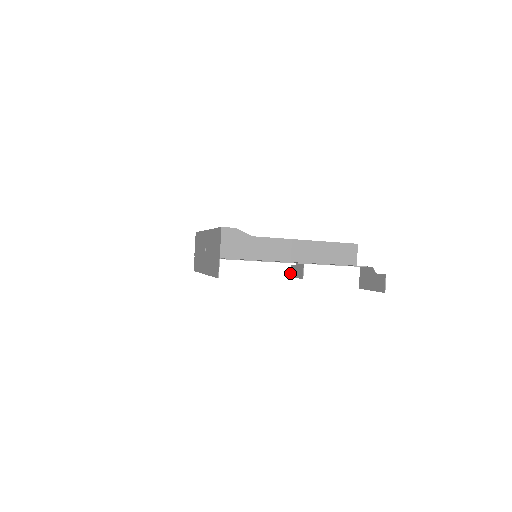
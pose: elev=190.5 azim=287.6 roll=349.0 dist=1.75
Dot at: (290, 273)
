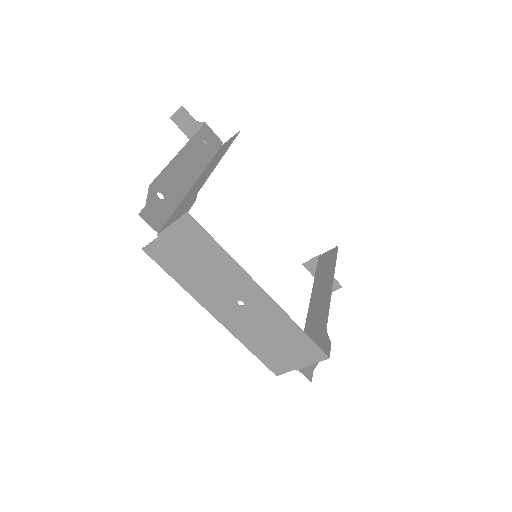
Dot at: (174, 115)
